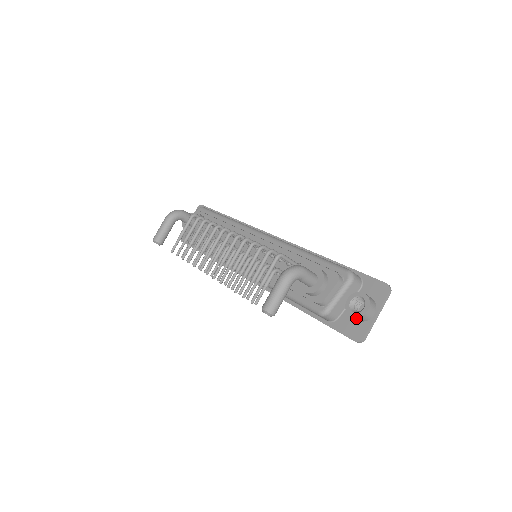
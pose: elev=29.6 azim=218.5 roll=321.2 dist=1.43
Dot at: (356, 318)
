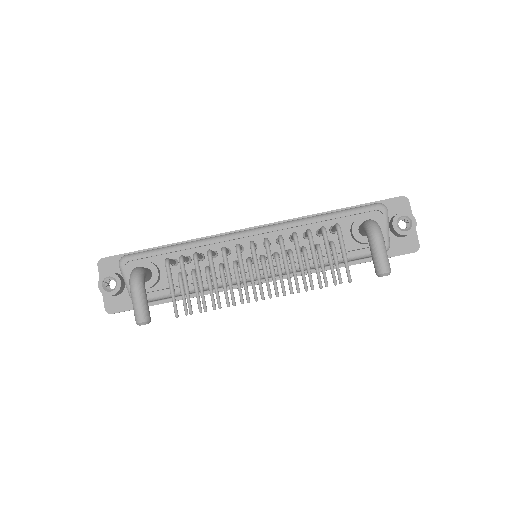
Dot at: occluded
